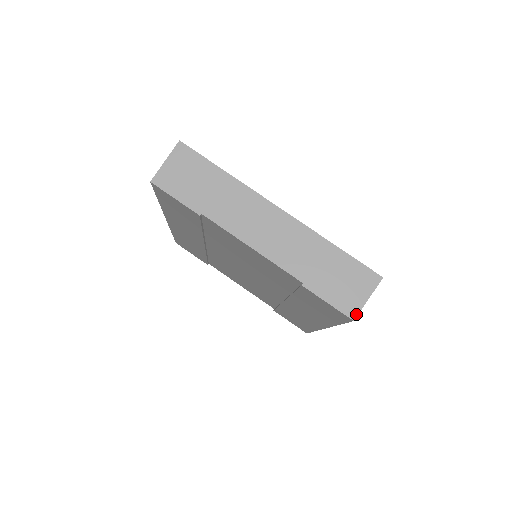
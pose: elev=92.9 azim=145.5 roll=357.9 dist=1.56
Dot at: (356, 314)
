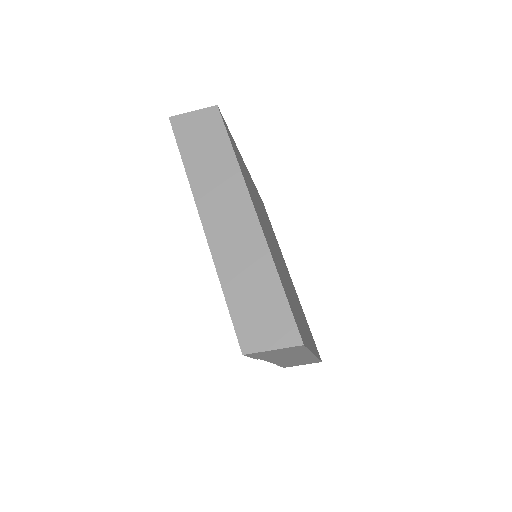
Dot at: occluded
